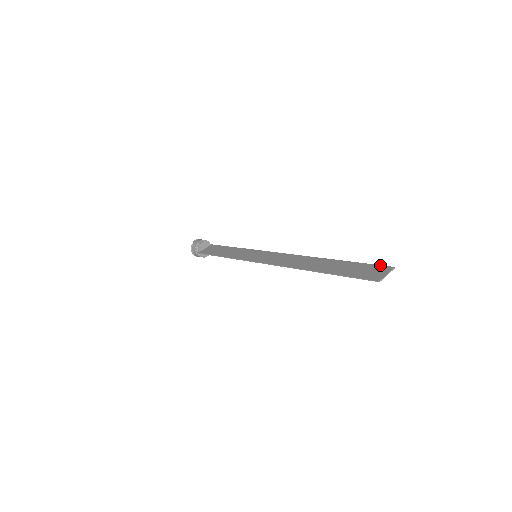
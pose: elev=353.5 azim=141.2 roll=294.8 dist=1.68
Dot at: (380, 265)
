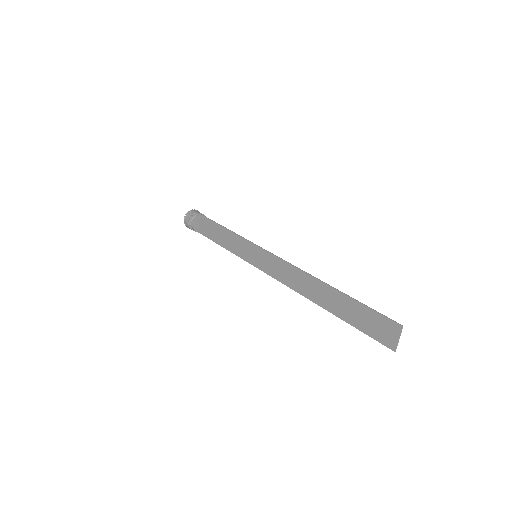
Dot at: (386, 318)
